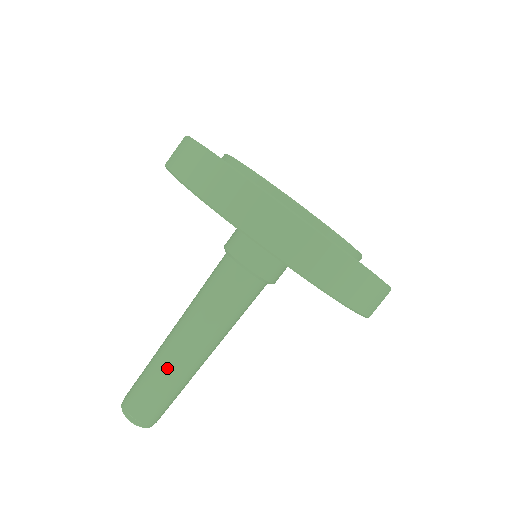
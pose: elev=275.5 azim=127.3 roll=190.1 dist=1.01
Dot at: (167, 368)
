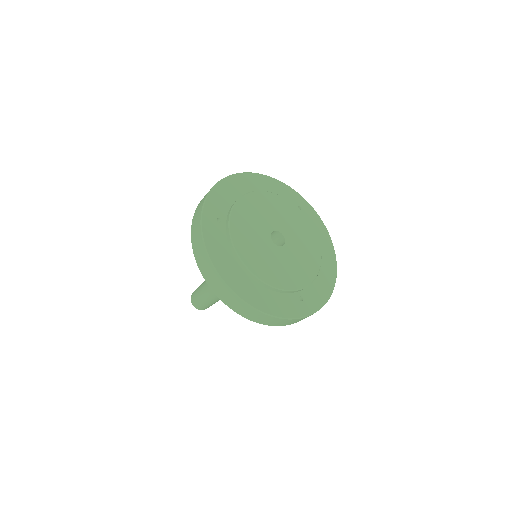
Dot at: (205, 283)
